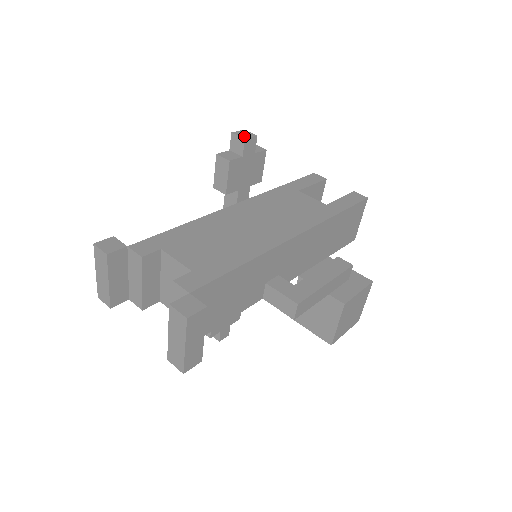
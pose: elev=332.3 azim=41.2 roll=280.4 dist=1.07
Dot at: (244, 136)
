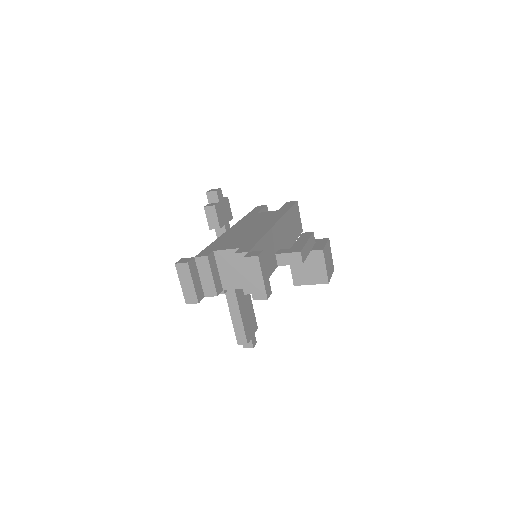
Dot at: (215, 190)
